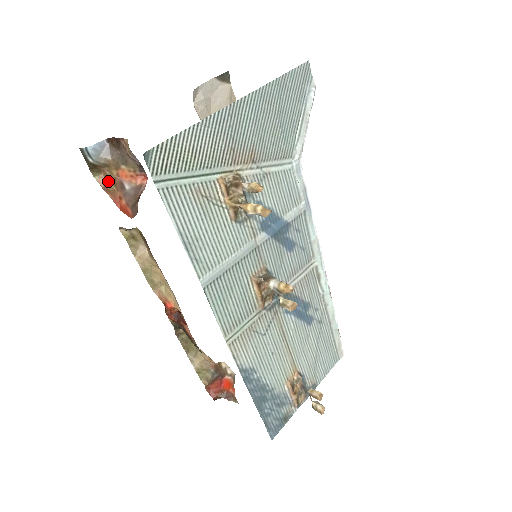
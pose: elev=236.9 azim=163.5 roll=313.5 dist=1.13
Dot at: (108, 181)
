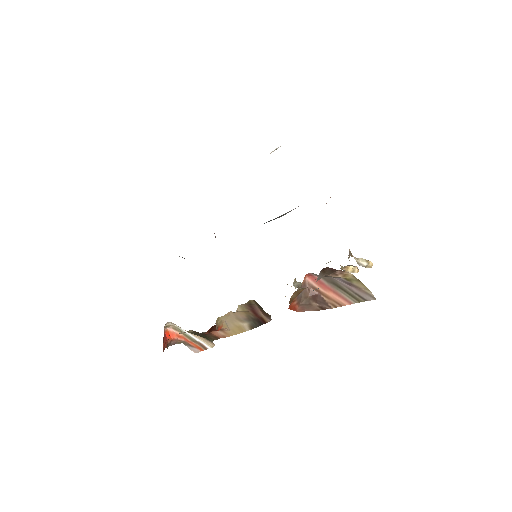
Dot at: (294, 295)
